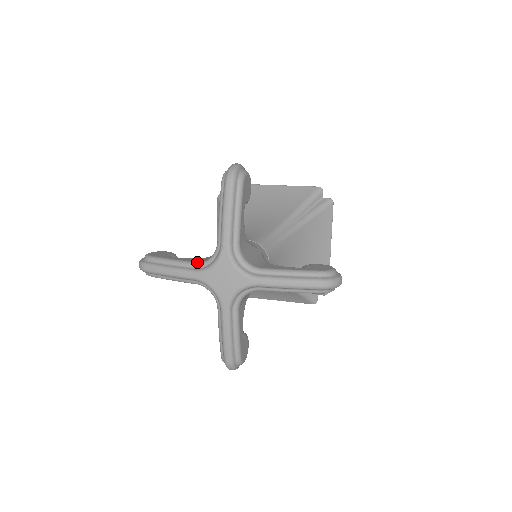
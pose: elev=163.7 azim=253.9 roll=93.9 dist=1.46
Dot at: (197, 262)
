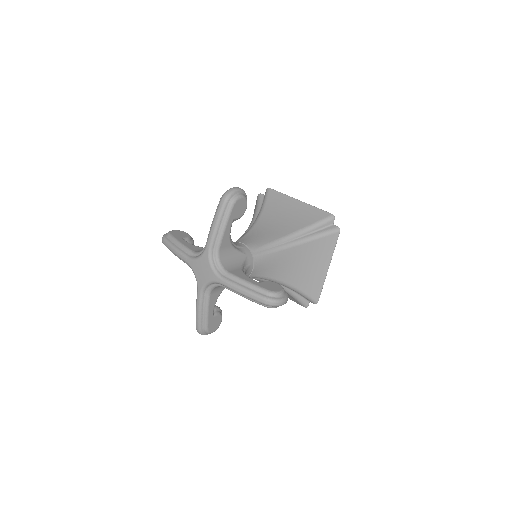
Dot at: (193, 251)
